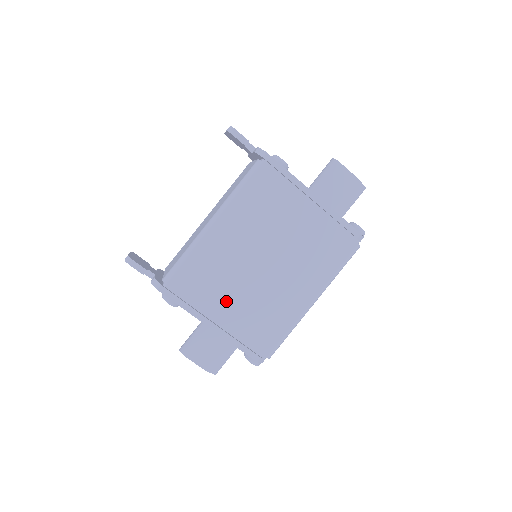
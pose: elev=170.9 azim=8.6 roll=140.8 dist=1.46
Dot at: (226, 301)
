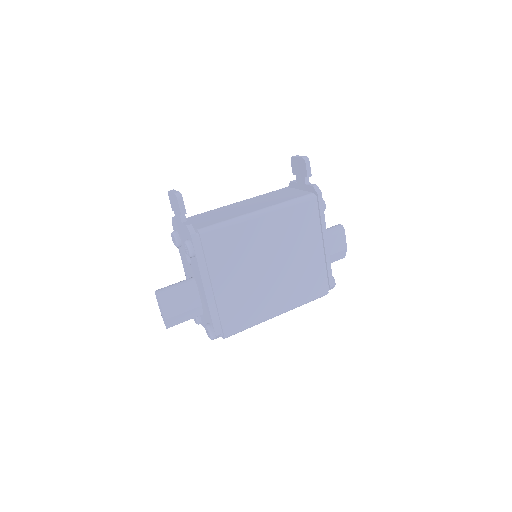
Dot at: (229, 276)
